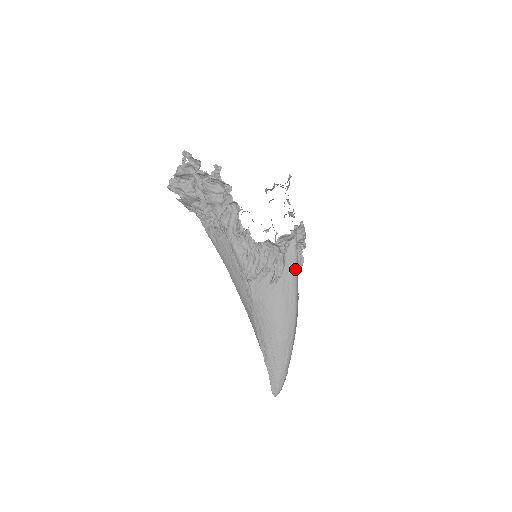
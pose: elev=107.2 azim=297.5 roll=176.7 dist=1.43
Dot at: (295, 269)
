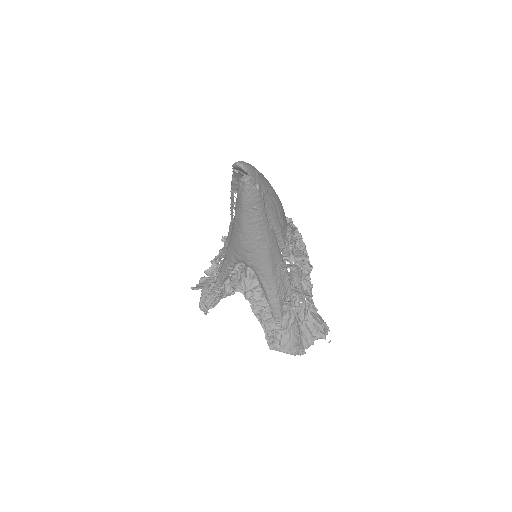
Dot at: occluded
